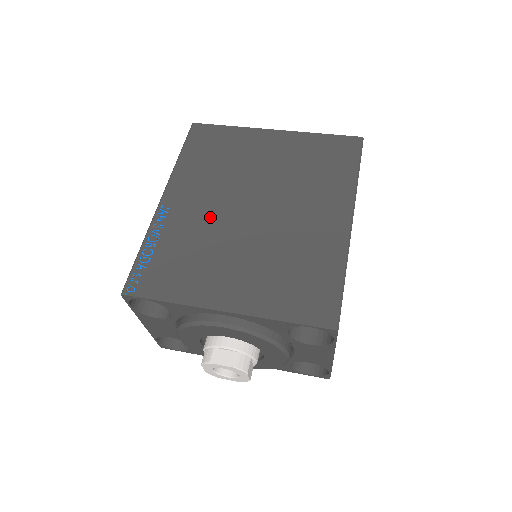
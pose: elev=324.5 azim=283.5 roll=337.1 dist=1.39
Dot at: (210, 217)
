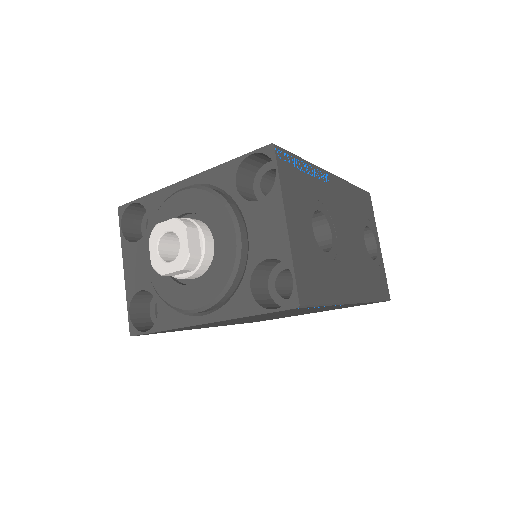
Dot at: occluded
